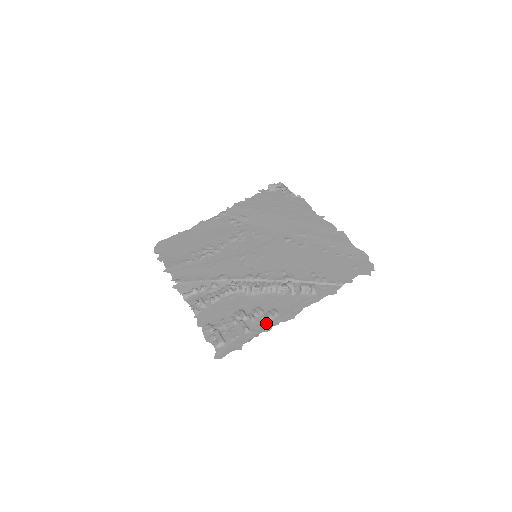
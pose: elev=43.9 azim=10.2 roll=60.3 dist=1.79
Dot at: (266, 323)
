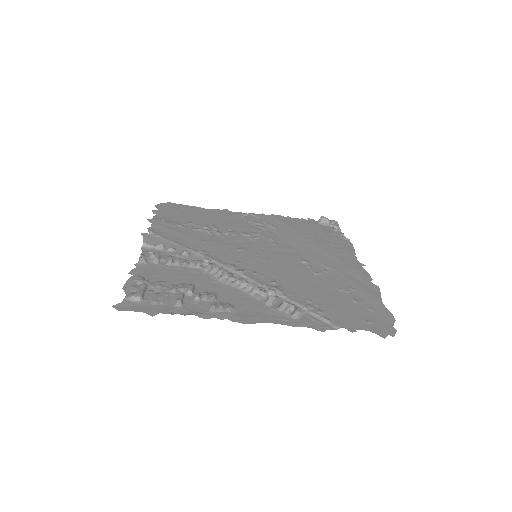
Dot at: (208, 310)
